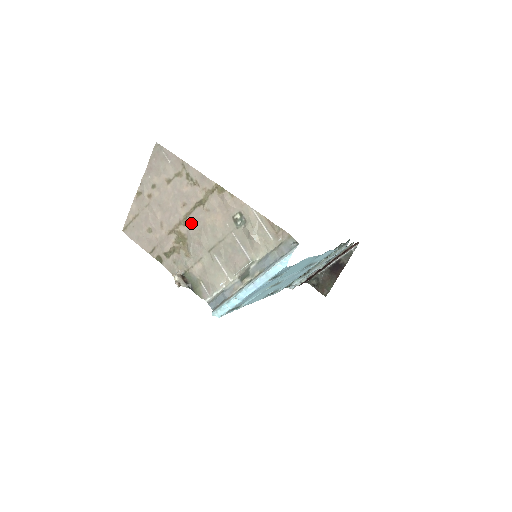
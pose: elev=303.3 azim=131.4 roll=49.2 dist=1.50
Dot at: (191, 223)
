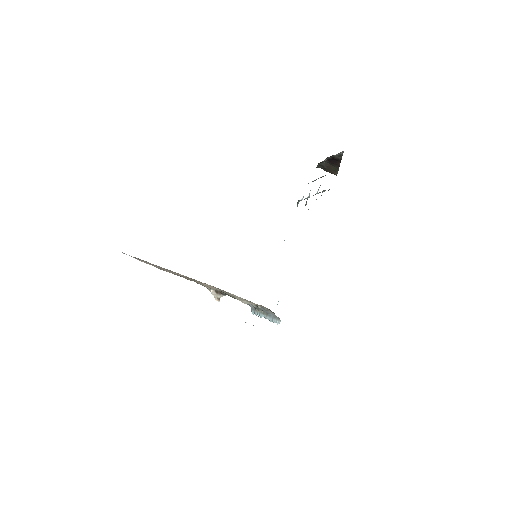
Dot at: occluded
